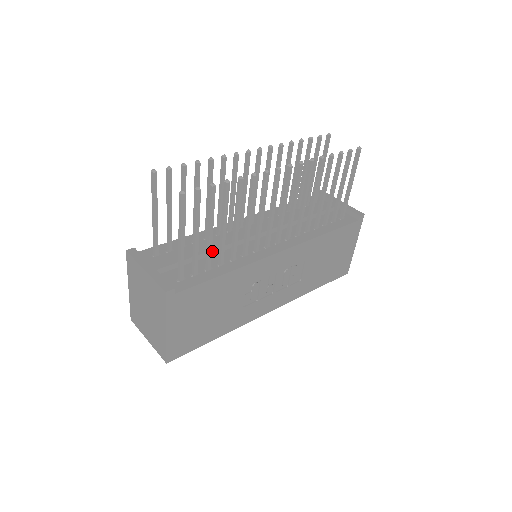
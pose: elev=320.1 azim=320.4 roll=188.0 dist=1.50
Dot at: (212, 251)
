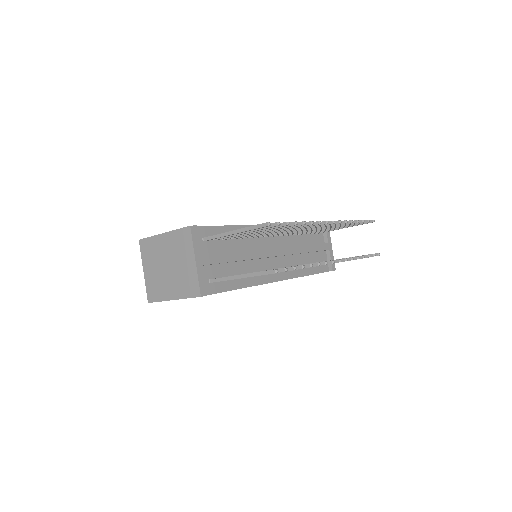
Dot at: (242, 260)
